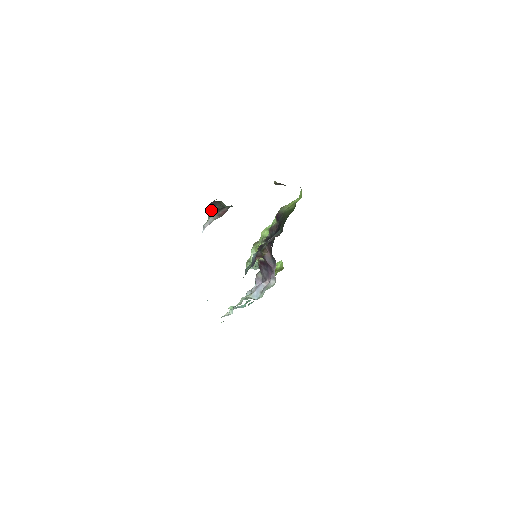
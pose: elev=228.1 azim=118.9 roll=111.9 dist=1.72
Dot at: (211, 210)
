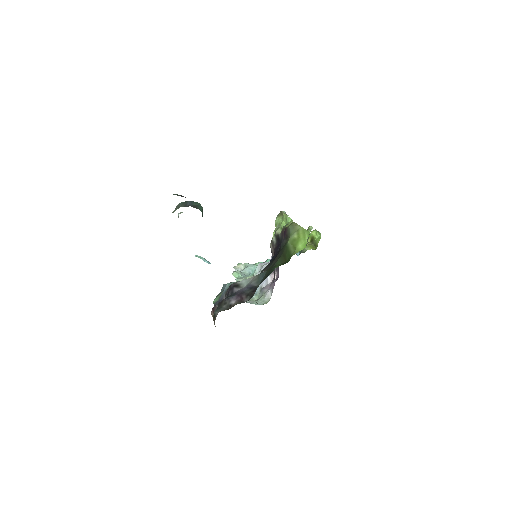
Dot at: occluded
